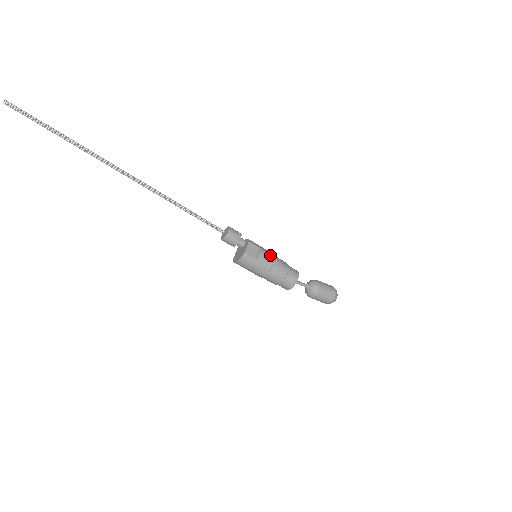
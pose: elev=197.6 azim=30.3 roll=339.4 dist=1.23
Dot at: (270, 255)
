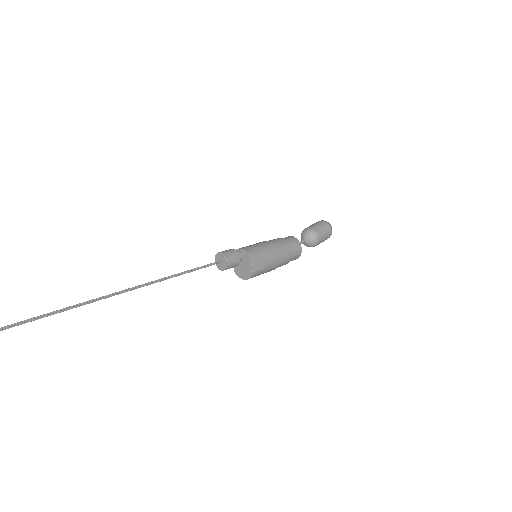
Dot at: (273, 252)
